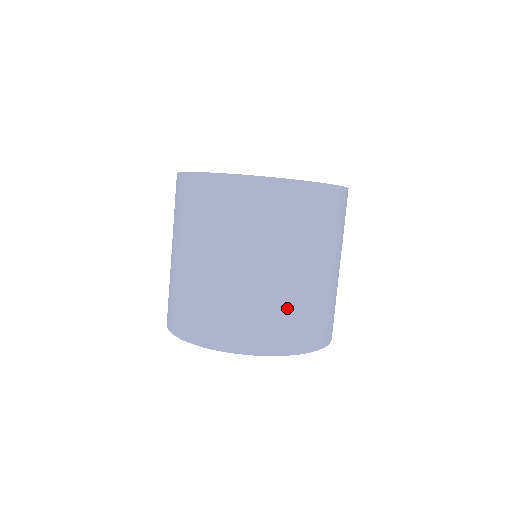
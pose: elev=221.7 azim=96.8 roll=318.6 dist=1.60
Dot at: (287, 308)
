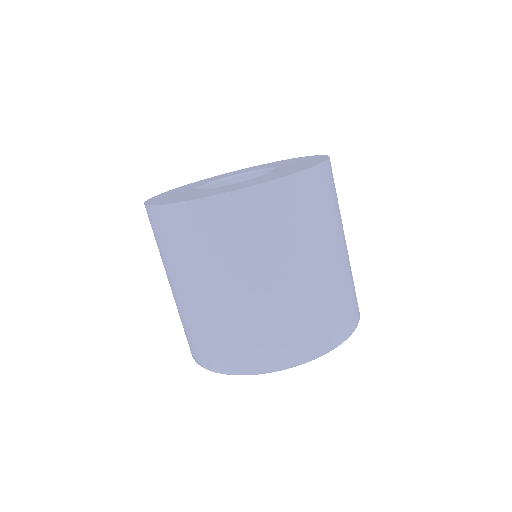
Dot at: (295, 316)
